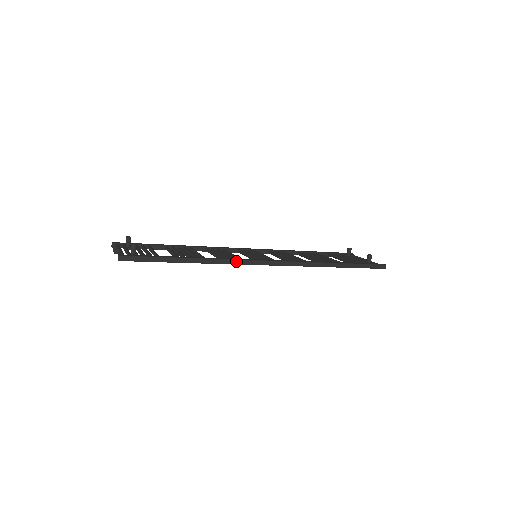
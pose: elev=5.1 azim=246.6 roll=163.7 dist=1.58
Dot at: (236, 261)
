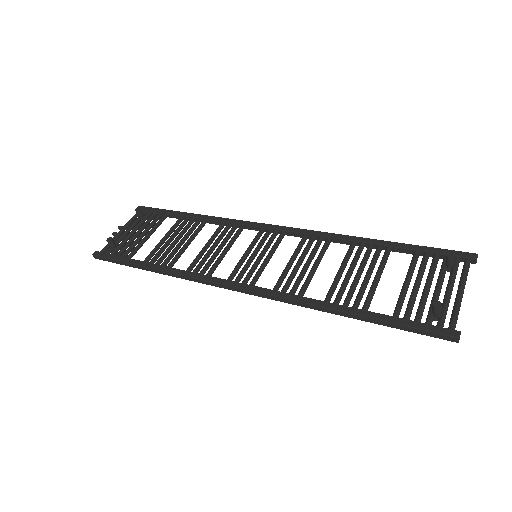
Dot at: (195, 279)
